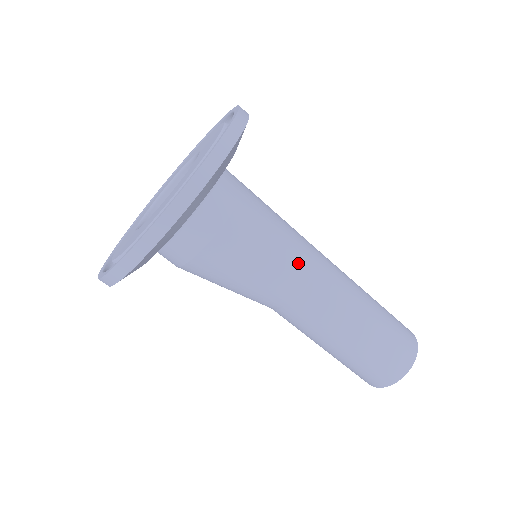
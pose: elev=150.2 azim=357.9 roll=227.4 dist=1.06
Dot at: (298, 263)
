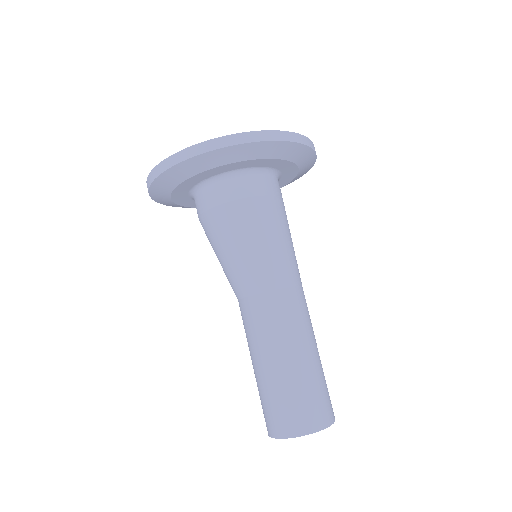
Dot at: (297, 266)
